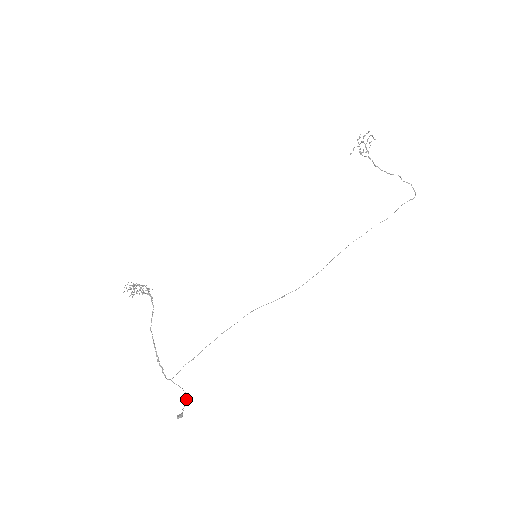
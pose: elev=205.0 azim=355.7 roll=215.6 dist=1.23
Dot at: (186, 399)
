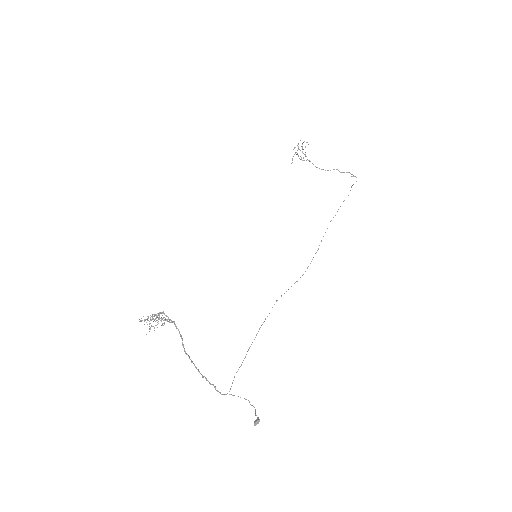
Dot at: (253, 406)
